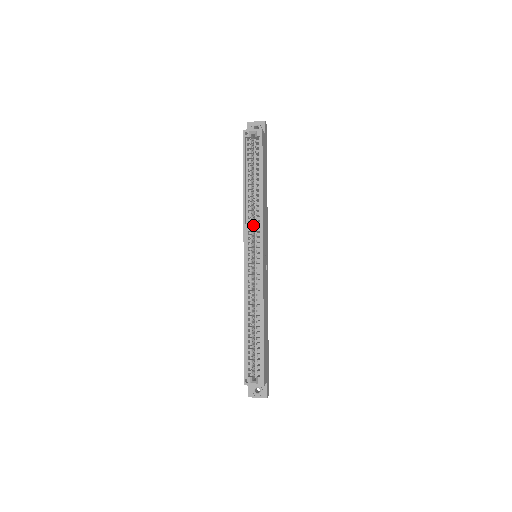
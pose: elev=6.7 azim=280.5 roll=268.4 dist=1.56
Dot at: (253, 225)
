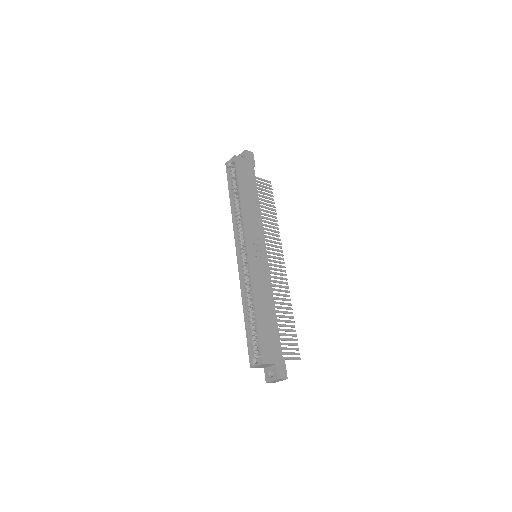
Dot at: occluded
